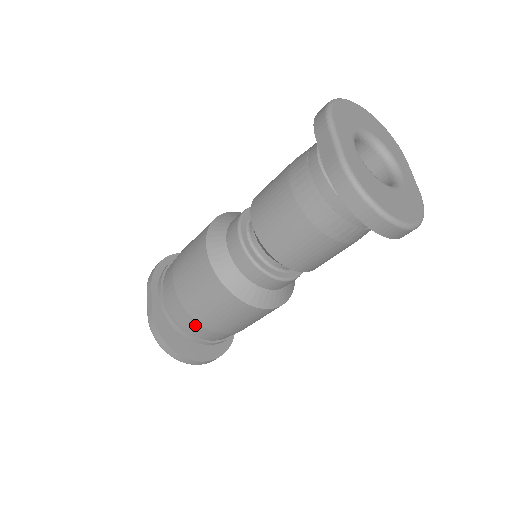
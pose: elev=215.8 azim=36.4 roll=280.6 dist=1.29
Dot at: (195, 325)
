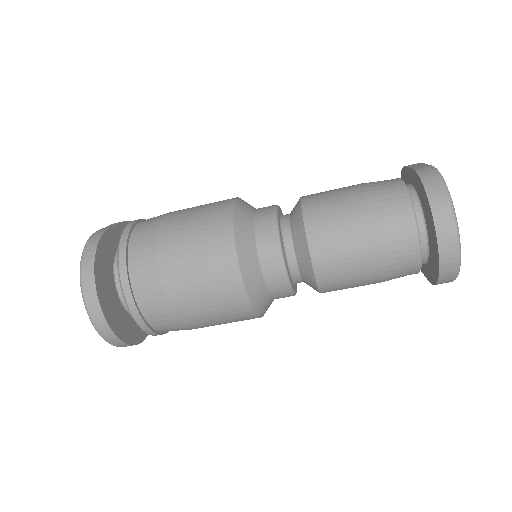
Dot at: (149, 256)
